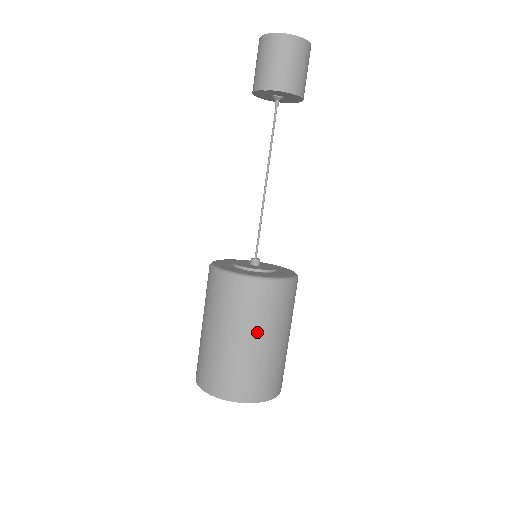
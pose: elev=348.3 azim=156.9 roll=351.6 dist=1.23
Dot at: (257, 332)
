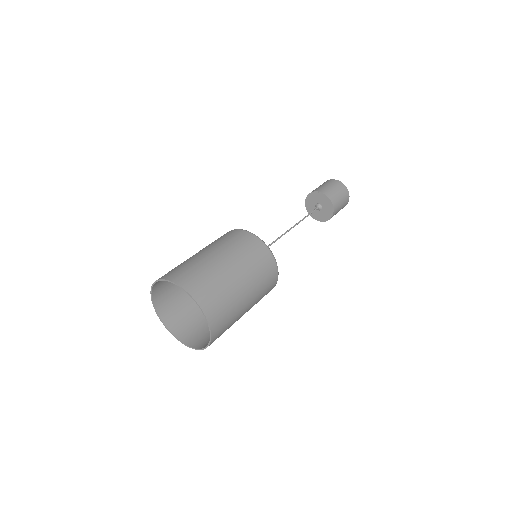
Dot at: (230, 257)
